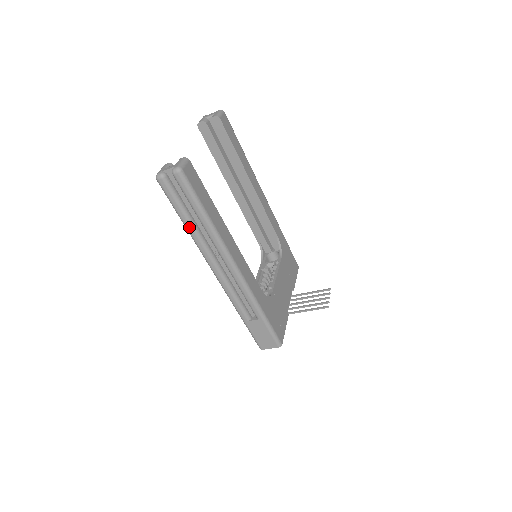
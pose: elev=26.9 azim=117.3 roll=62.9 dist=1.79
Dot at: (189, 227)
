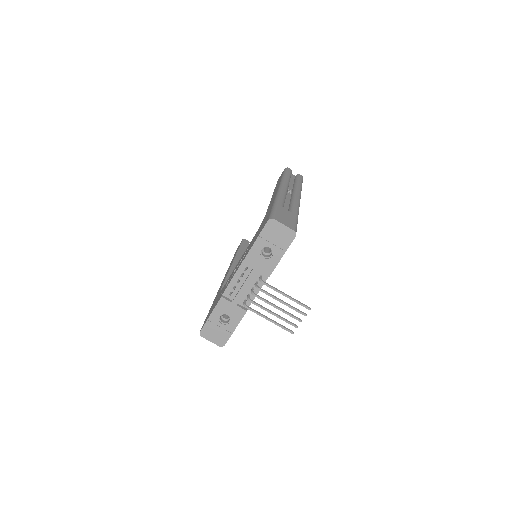
Dot at: (287, 177)
